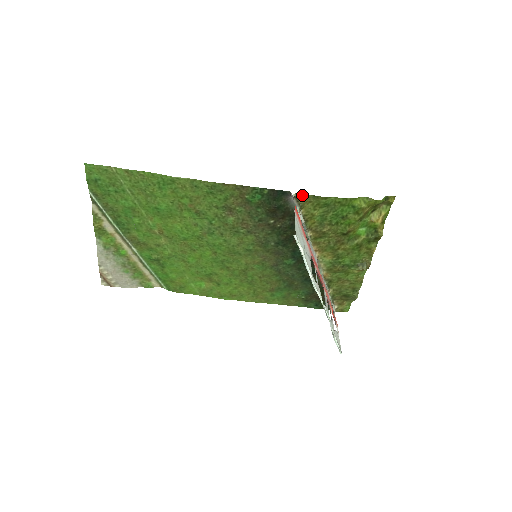
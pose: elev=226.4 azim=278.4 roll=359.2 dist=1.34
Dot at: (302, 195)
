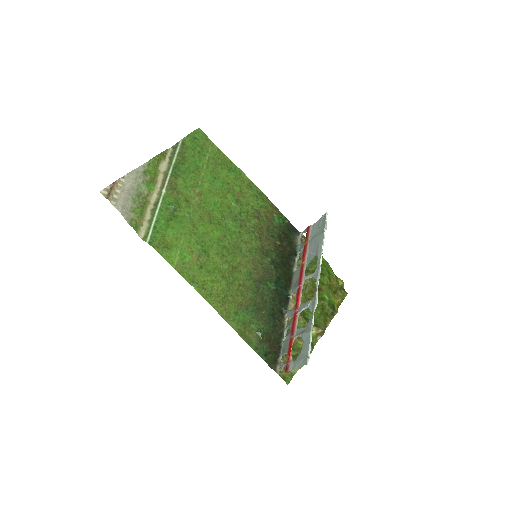
Dot at: occluded
